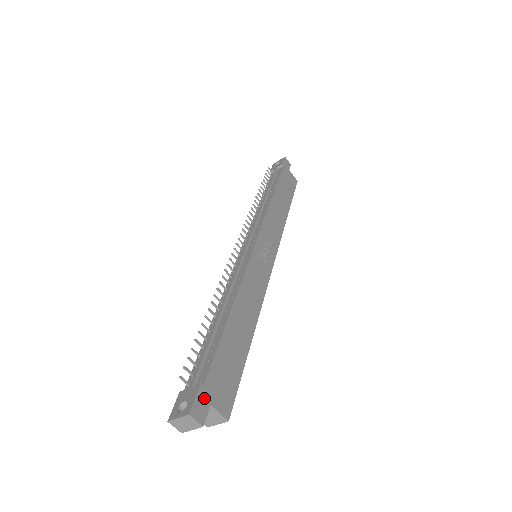
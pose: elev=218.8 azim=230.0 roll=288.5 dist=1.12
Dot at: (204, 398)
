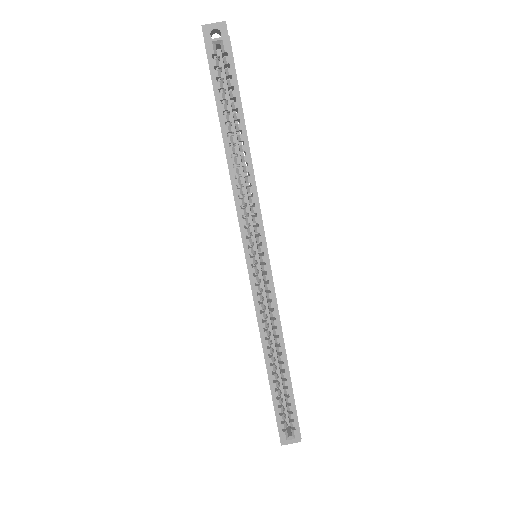
Dot at: occluded
